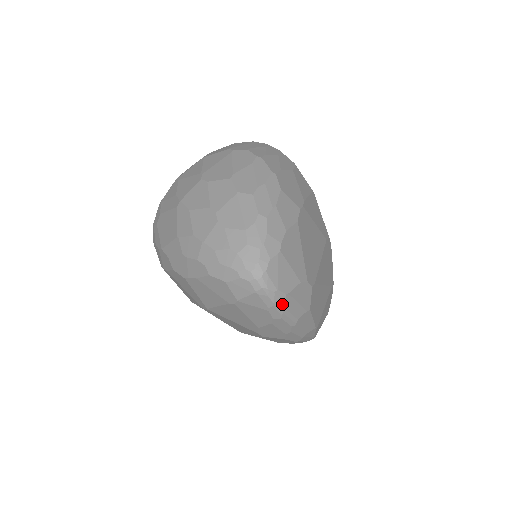
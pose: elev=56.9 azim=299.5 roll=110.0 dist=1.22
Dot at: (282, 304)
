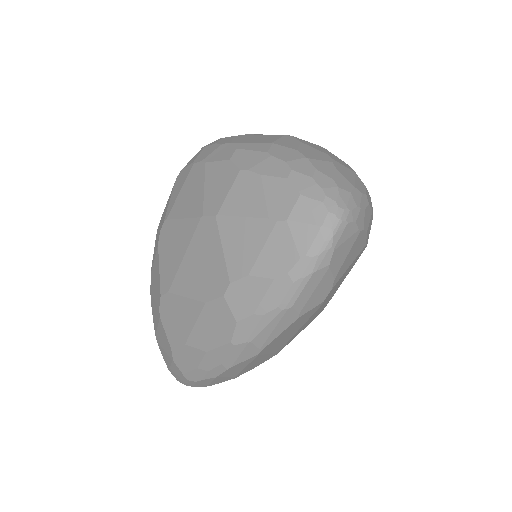
Dot at: (317, 267)
